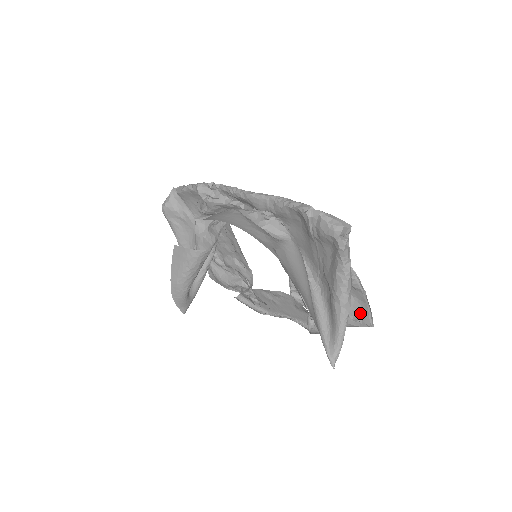
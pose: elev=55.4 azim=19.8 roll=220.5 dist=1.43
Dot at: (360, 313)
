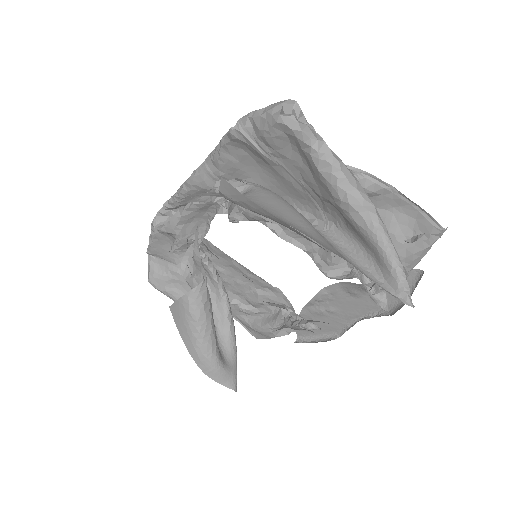
Dot at: (414, 226)
